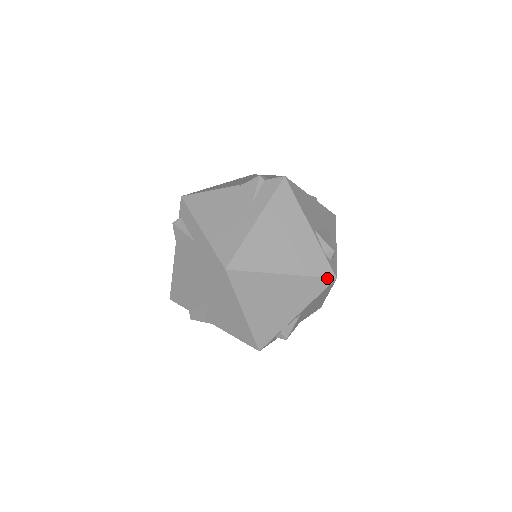
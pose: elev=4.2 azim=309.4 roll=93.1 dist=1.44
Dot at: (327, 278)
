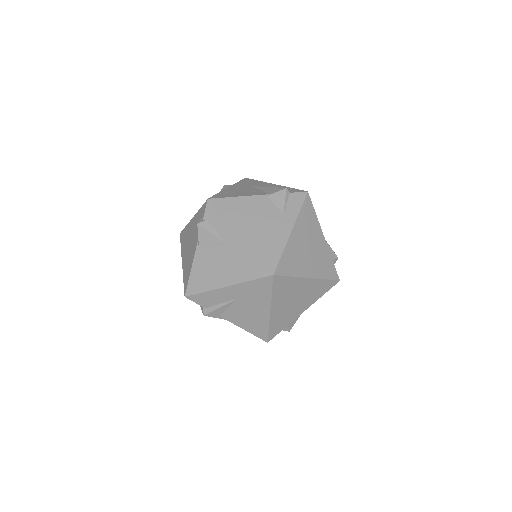
Dot at: (334, 281)
